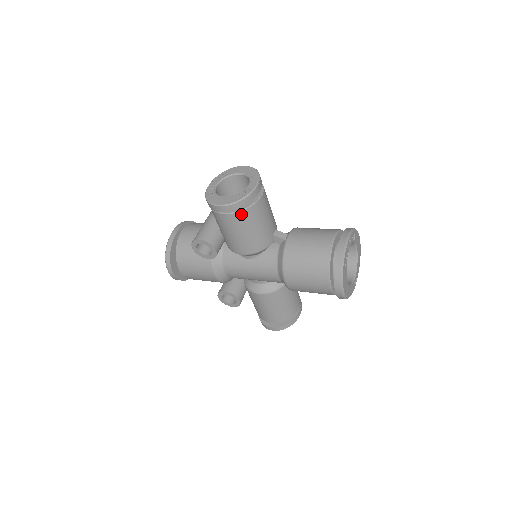
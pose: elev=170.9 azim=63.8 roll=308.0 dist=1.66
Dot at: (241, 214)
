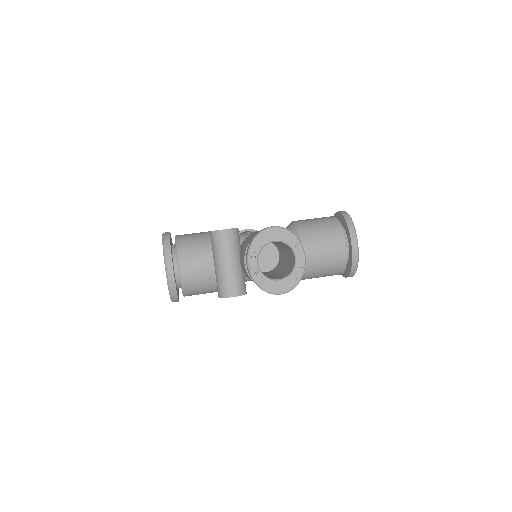
Dot at: occluded
